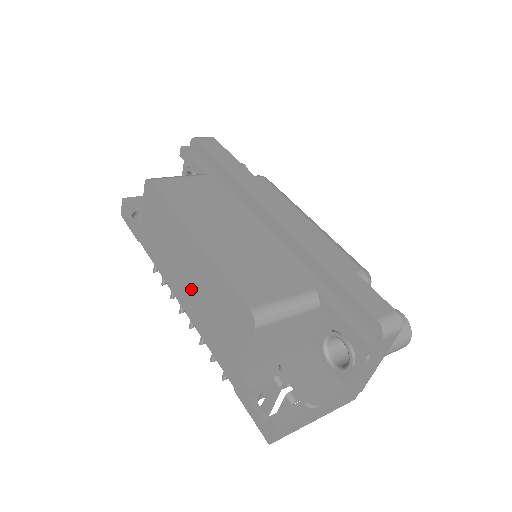
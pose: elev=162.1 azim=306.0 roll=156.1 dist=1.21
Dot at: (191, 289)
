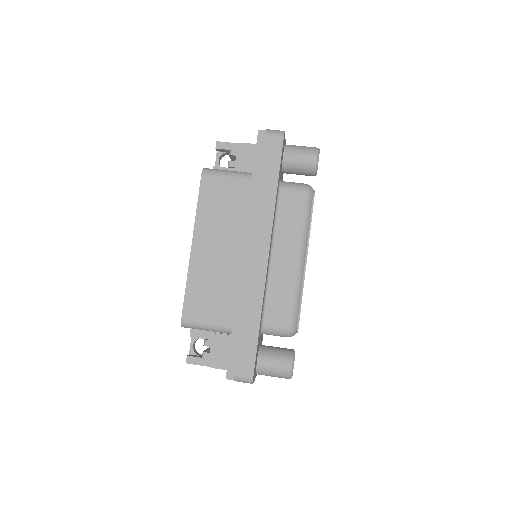
Dot at: occluded
